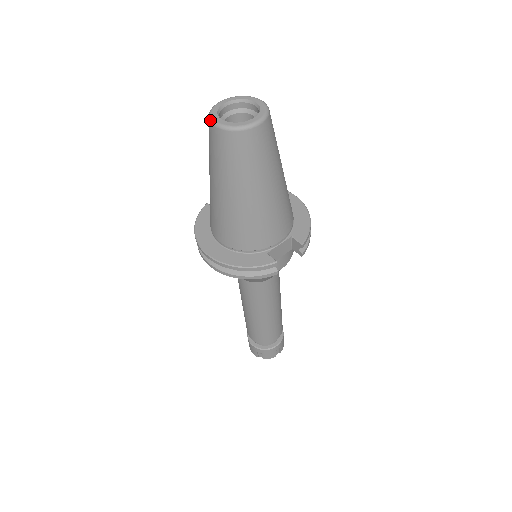
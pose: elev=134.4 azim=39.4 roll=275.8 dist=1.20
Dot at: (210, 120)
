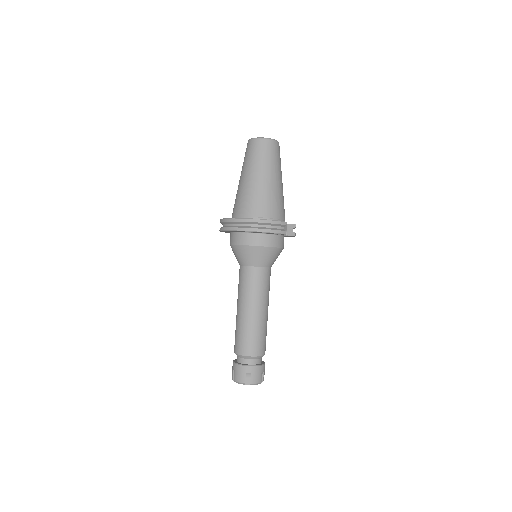
Dot at: (252, 139)
